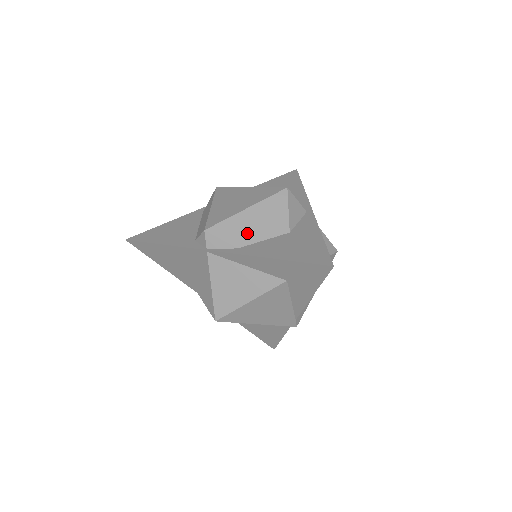
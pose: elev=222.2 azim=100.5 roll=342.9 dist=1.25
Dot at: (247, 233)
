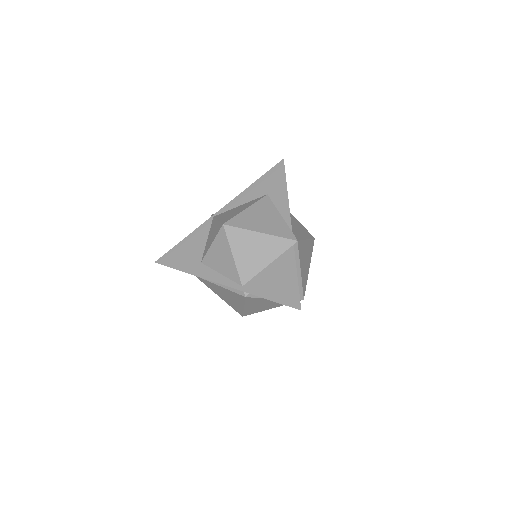
Dot at: occluded
